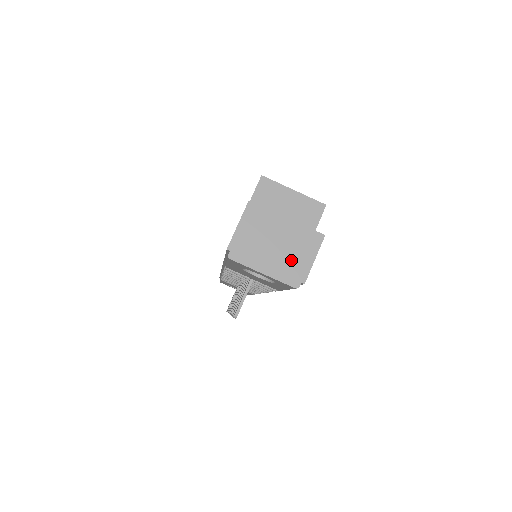
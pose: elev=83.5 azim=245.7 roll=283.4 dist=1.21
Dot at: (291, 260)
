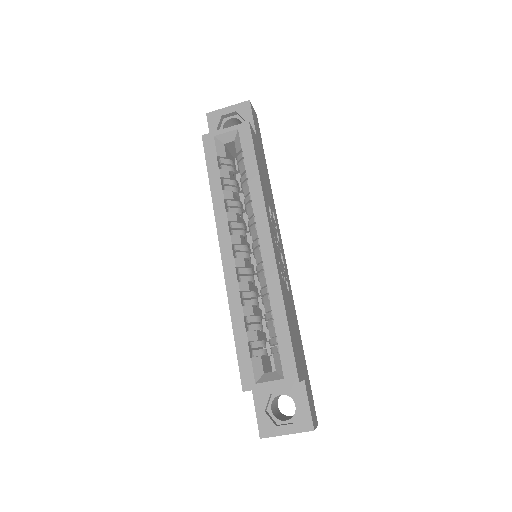
Dot at: occluded
